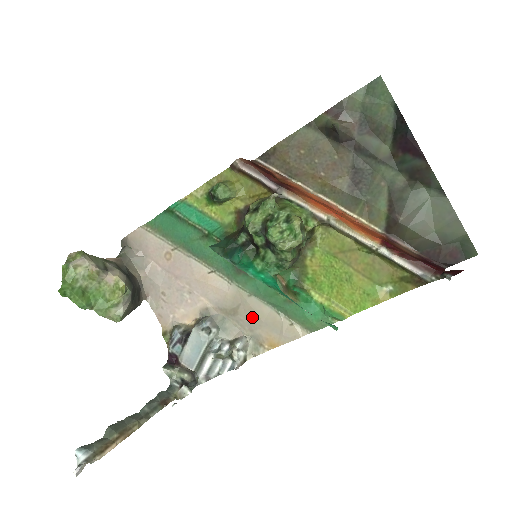
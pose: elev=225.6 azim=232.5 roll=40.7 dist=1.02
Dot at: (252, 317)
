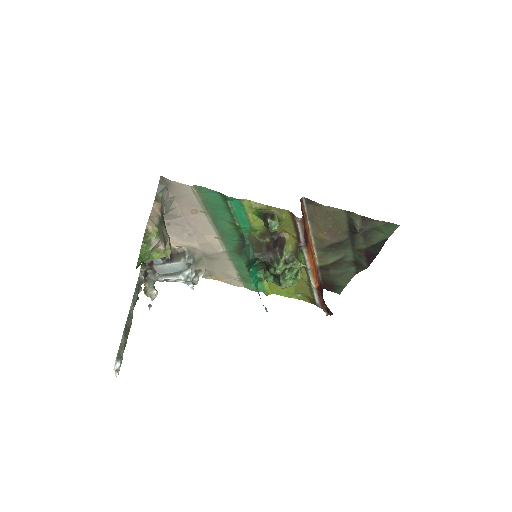
Dot at: (220, 266)
